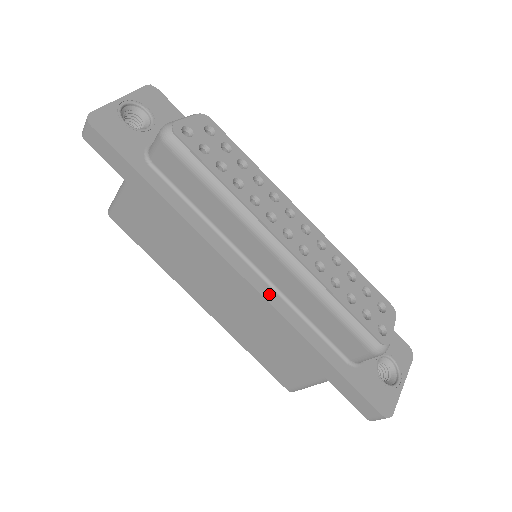
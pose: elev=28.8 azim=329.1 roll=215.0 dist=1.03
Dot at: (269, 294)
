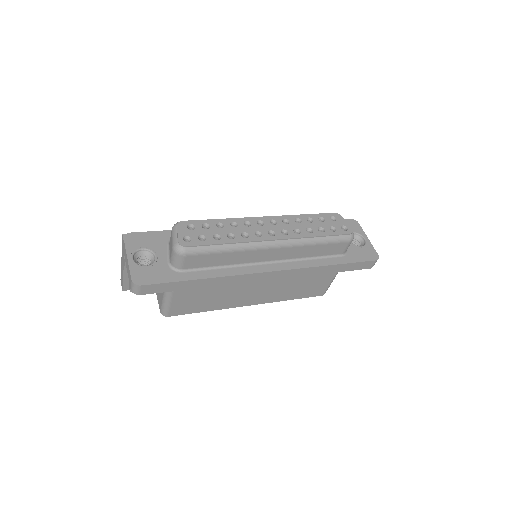
Dot at: (288, 266)
